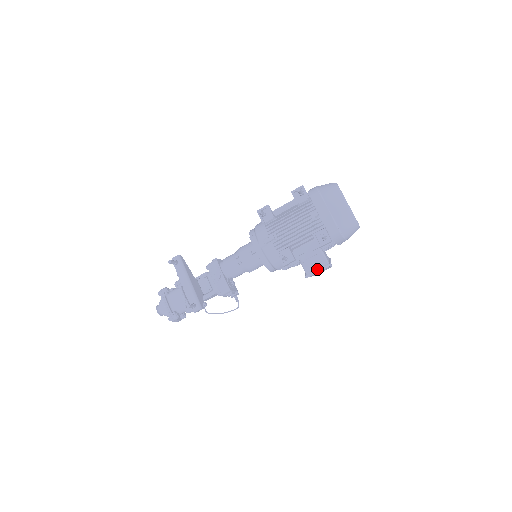
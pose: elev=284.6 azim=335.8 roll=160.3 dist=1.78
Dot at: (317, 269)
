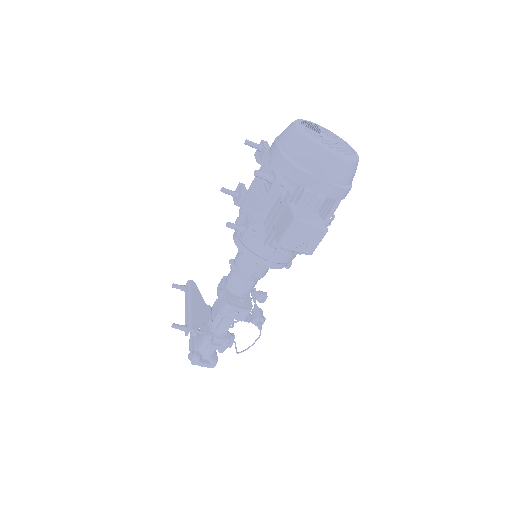
Dot at: (285, 230)
